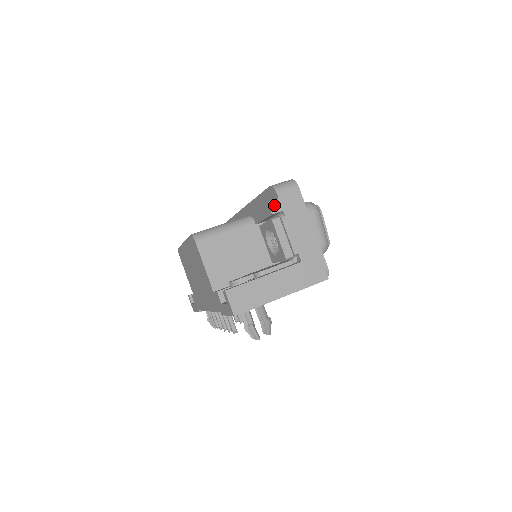
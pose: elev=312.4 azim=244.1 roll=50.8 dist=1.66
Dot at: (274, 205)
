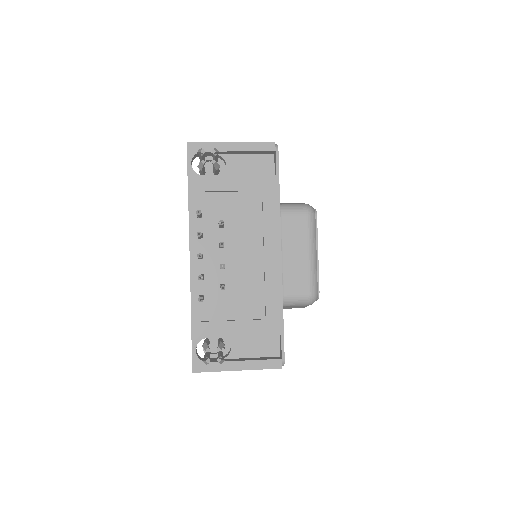
Dot at: occluded
